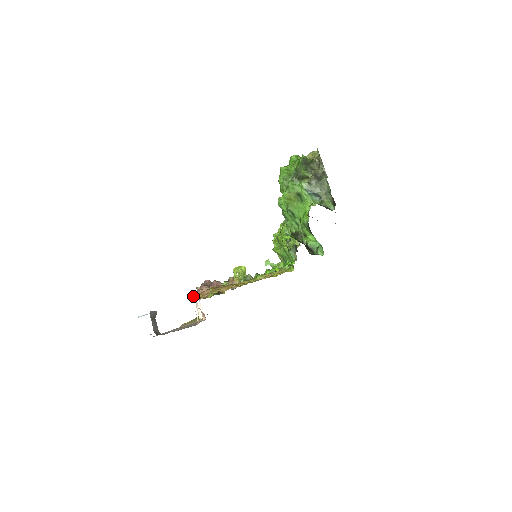
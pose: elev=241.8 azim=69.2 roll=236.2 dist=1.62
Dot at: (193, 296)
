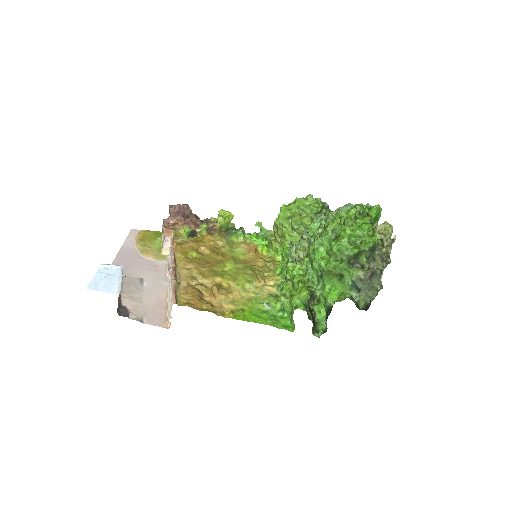
Dot at: (164, 220)
